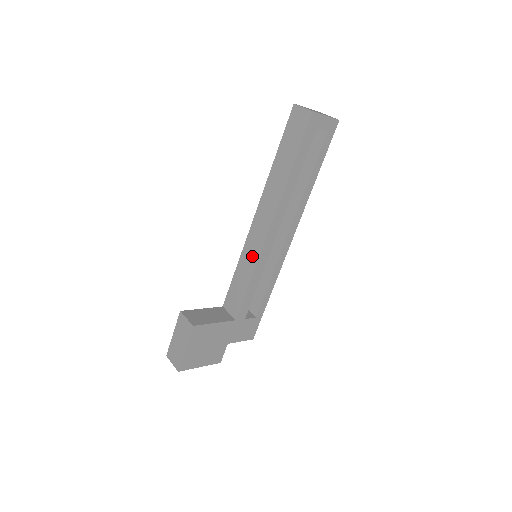
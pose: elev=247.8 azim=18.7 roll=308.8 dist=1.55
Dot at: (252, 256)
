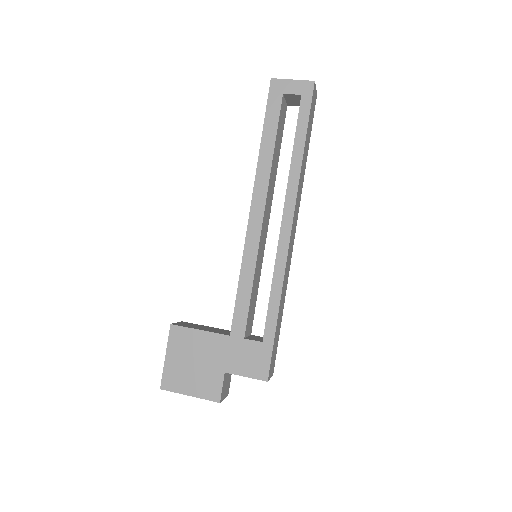
Dot at: occluded
